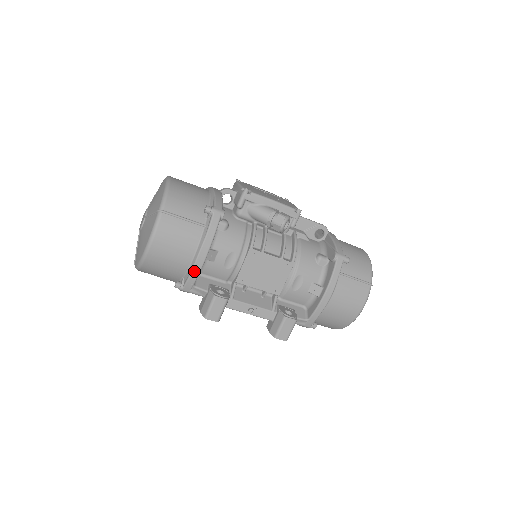
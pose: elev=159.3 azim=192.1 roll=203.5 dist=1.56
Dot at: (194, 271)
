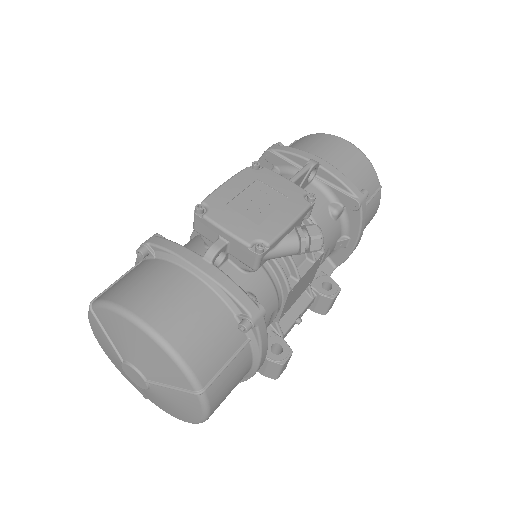
Dot at: occluded
